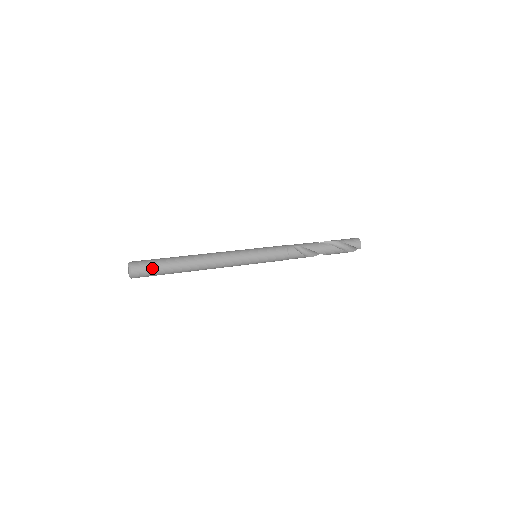
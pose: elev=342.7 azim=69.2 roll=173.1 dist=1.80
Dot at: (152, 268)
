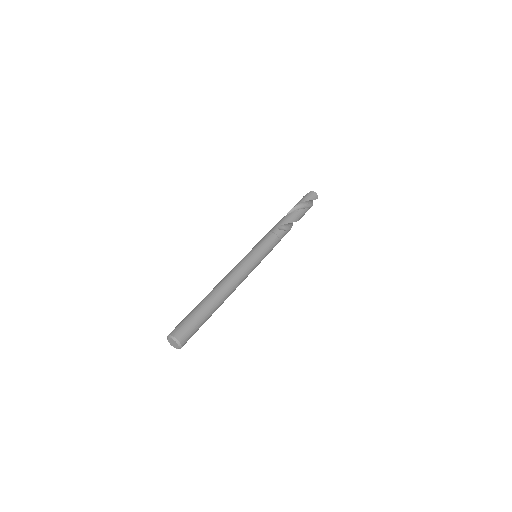
Dot at: (194, 326)
